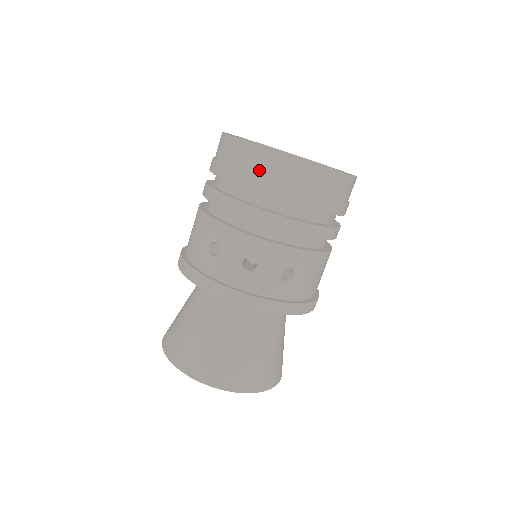
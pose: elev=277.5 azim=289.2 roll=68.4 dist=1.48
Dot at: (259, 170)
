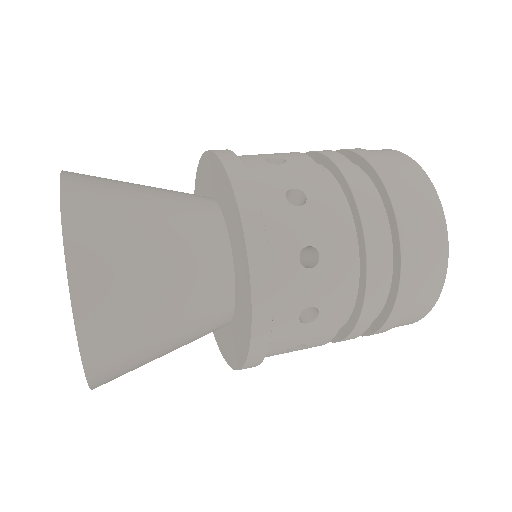
Dot at: occluded
